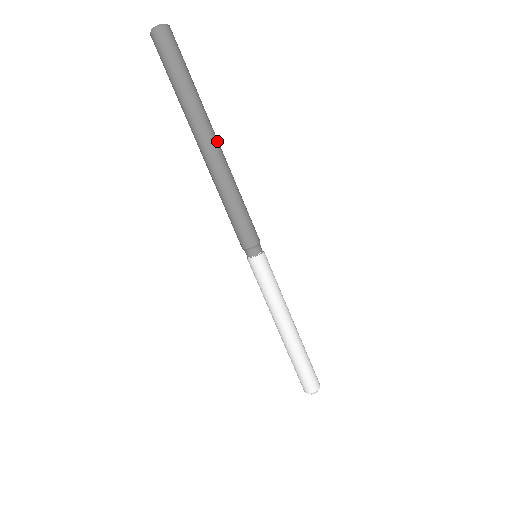
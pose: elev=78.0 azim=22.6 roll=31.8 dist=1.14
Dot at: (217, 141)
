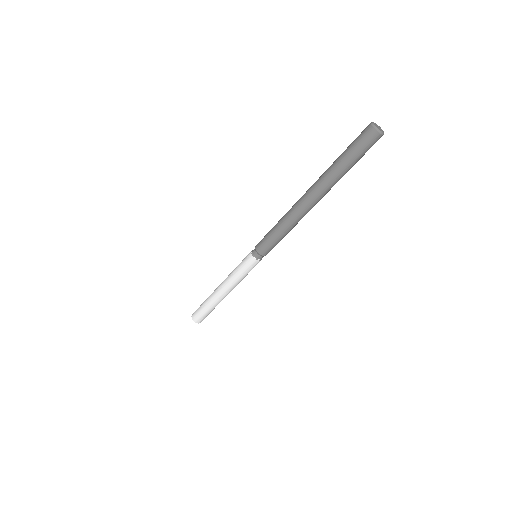
Dot at: occluded
